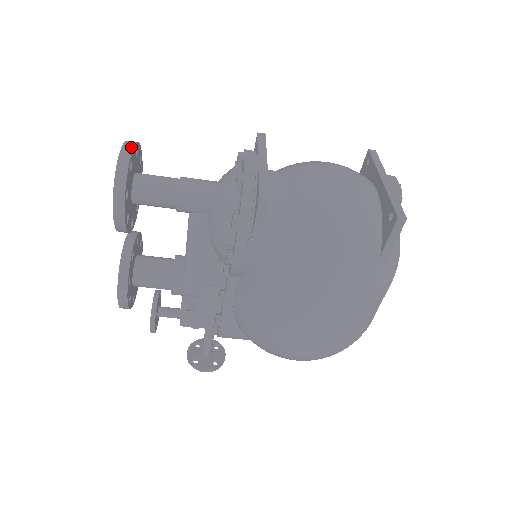
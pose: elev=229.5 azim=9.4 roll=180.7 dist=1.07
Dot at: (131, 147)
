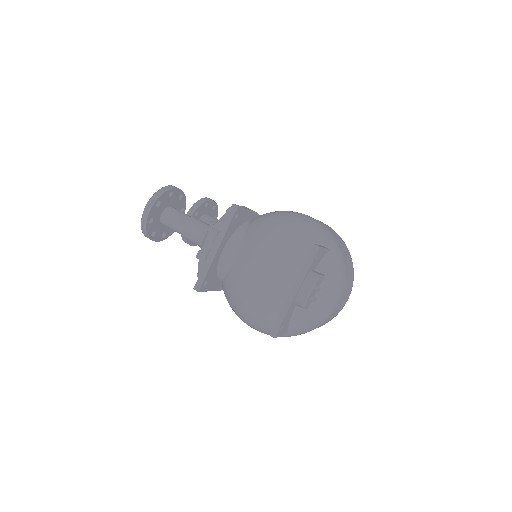
Dot at: (148, 211)
